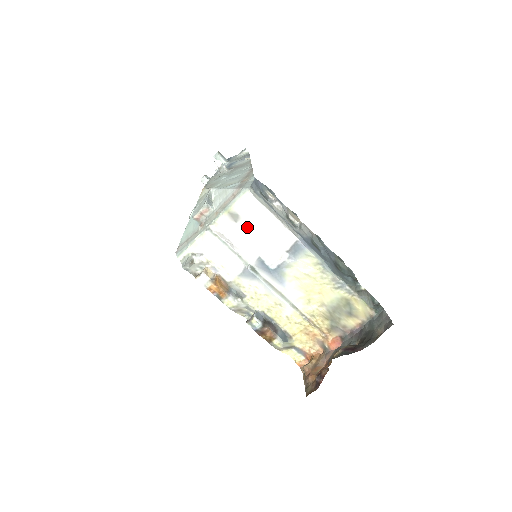
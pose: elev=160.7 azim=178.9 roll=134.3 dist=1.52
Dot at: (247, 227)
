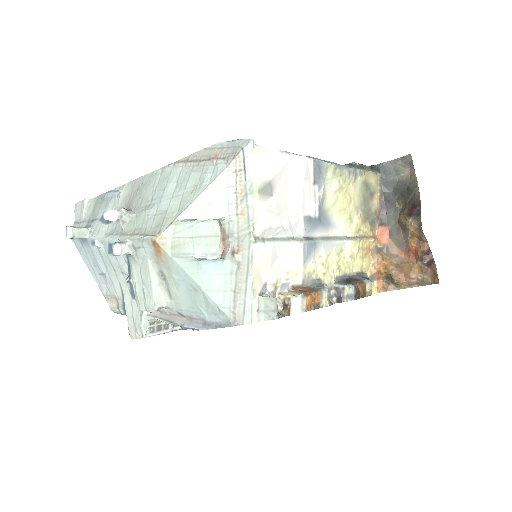
Dot at: (280, 191)
